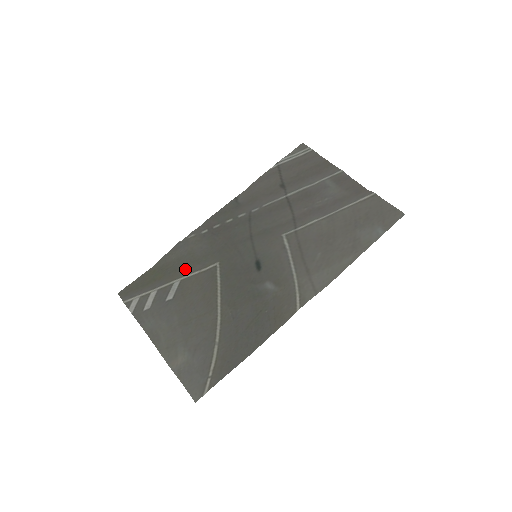
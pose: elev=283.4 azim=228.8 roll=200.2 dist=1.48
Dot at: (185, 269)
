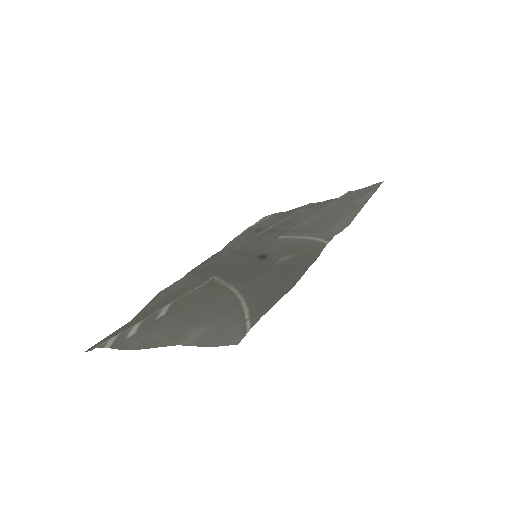
Dot at: (174, 298)
